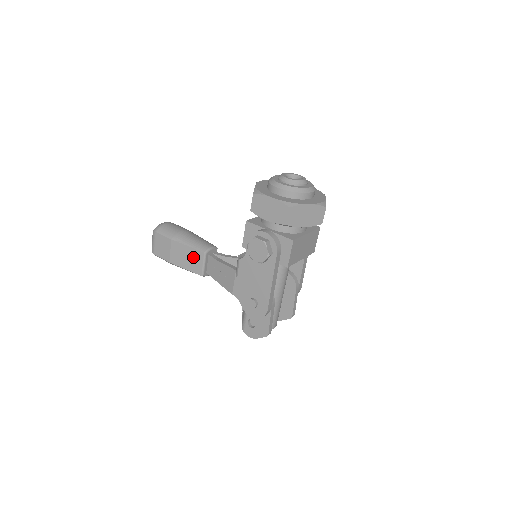
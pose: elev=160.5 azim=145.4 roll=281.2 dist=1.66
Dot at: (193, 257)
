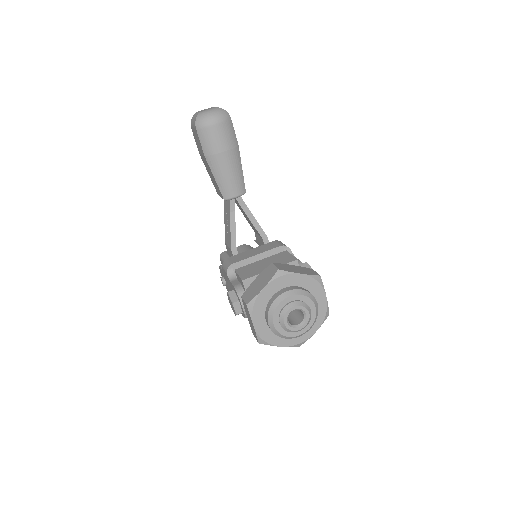
Dot at: (216, 185)
